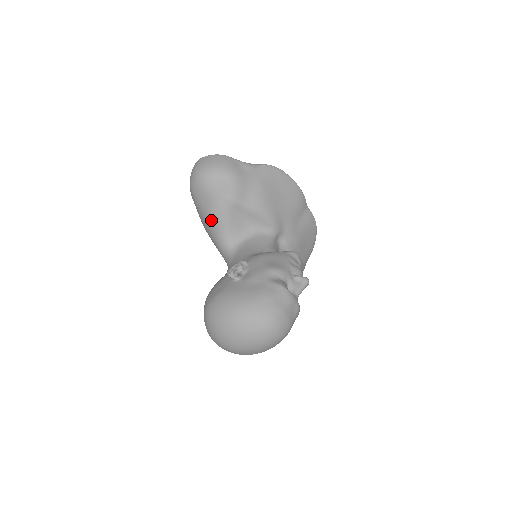
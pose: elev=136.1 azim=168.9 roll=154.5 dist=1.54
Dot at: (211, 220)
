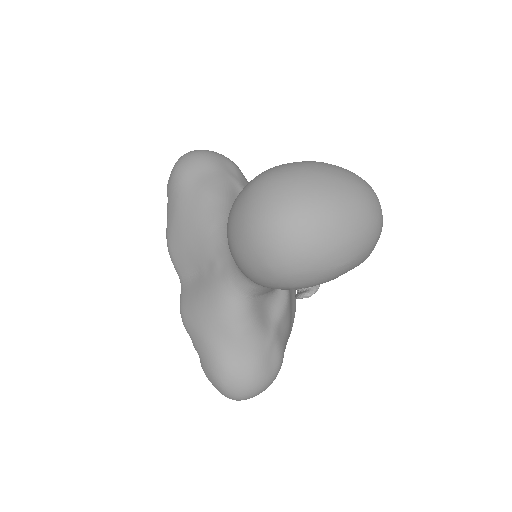
Dot at: (206, 191)
